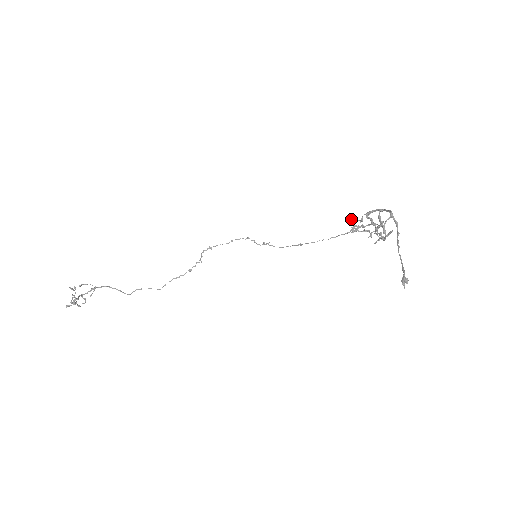
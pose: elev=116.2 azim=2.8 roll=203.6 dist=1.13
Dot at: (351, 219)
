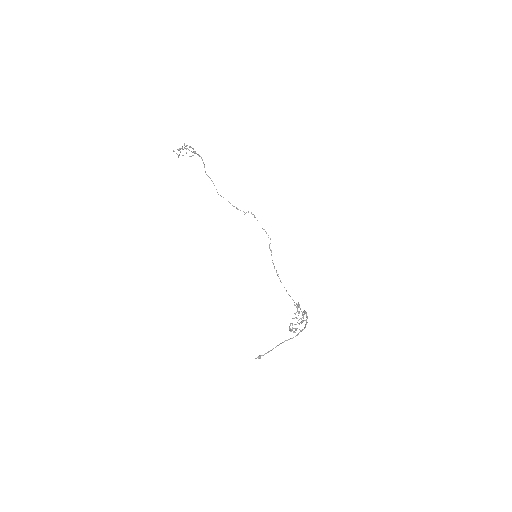
Dot at: (298, 303)
